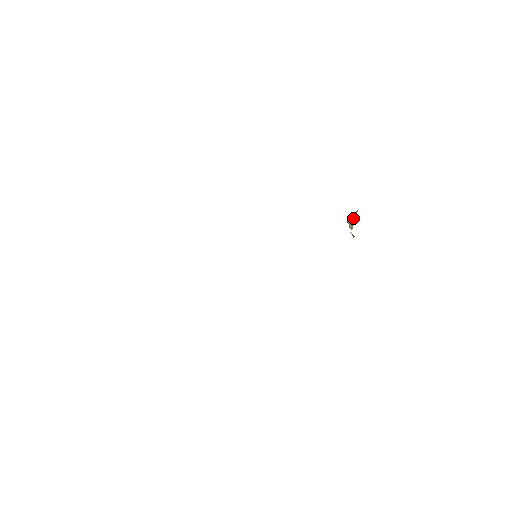
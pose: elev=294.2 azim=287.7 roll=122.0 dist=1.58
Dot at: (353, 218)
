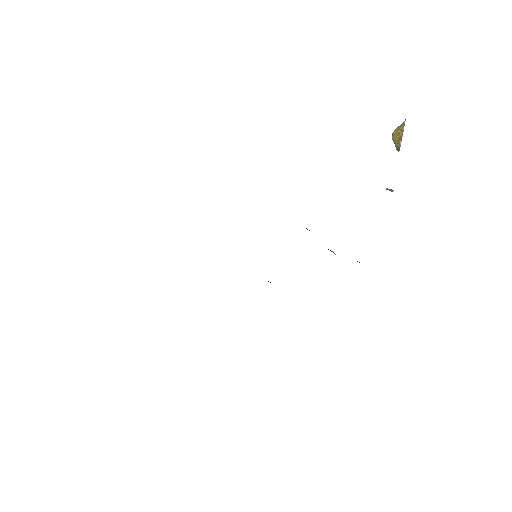
Dot at: (399, 135)
